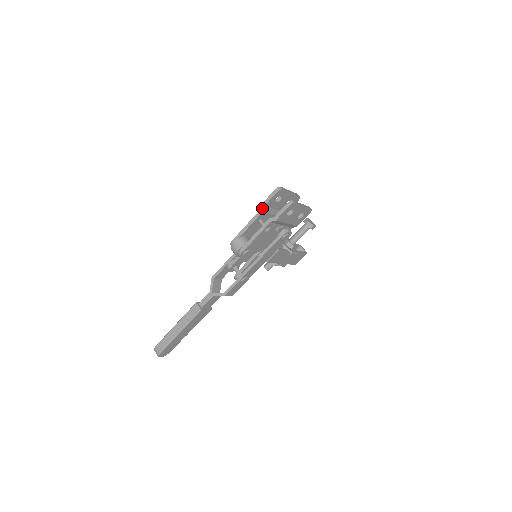
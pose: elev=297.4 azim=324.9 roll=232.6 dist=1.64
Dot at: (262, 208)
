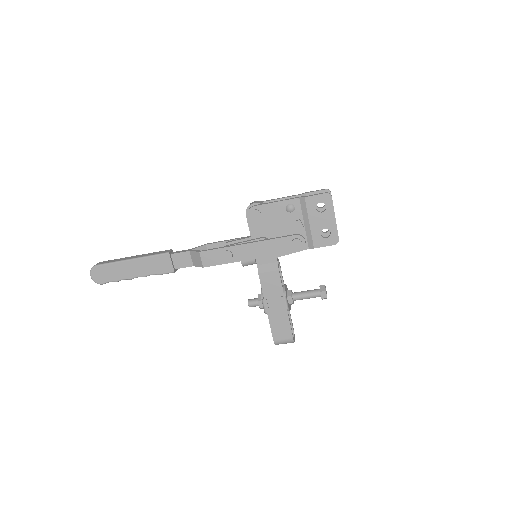
Dot at: (302, 193)
